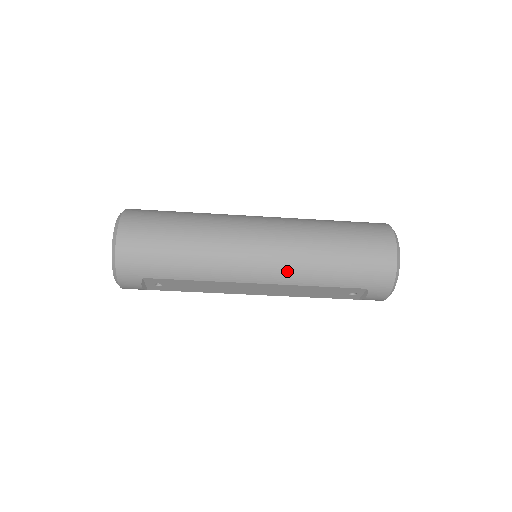
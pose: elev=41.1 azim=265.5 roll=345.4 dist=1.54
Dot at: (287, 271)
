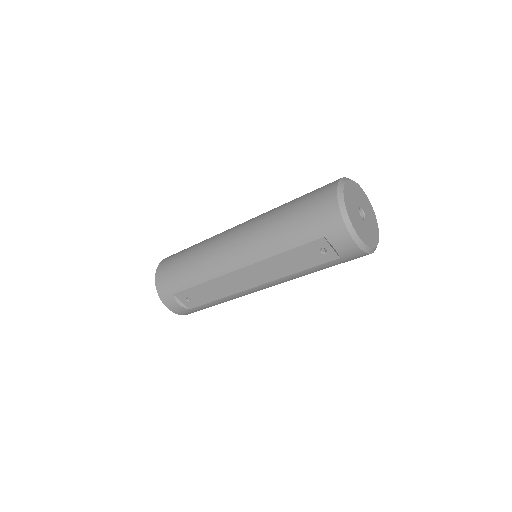
Dot at: (253, 248)
